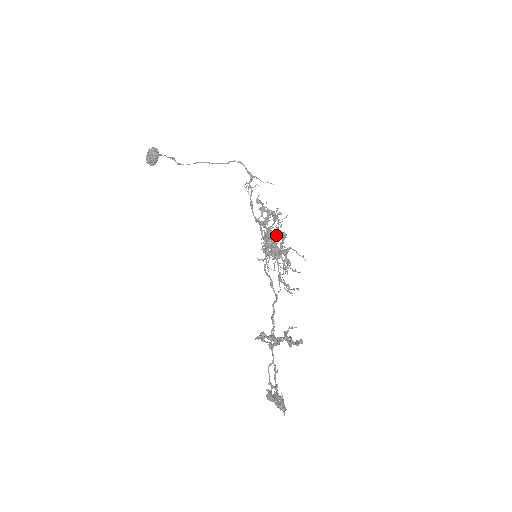
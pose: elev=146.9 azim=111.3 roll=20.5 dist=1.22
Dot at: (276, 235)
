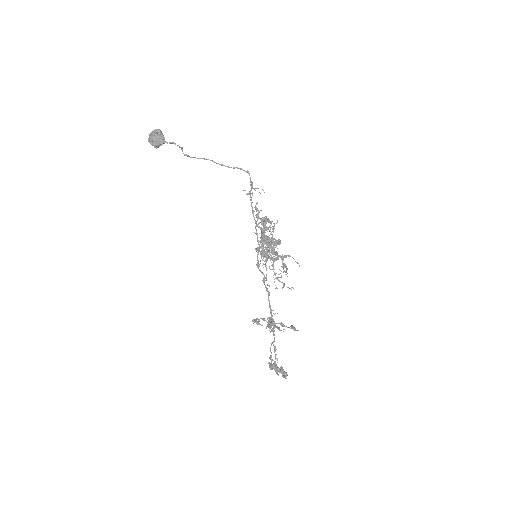
Dot at: (279, 243)
